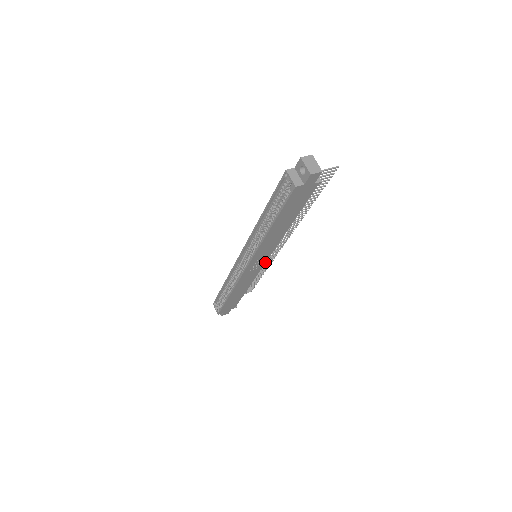
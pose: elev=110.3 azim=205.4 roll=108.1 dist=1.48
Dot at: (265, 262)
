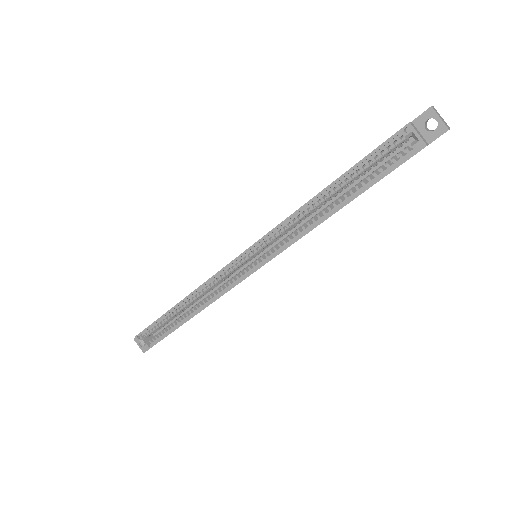
Dot at: occluded
